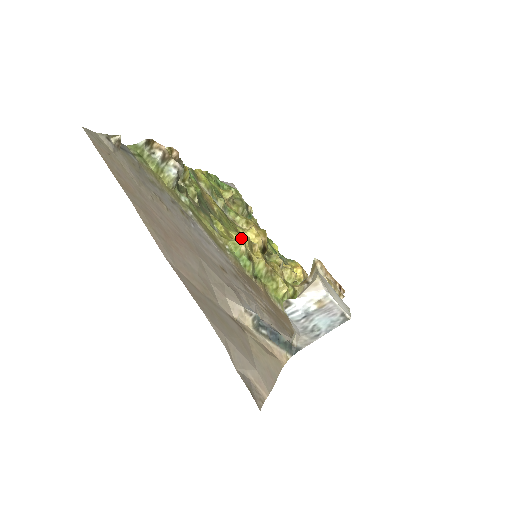
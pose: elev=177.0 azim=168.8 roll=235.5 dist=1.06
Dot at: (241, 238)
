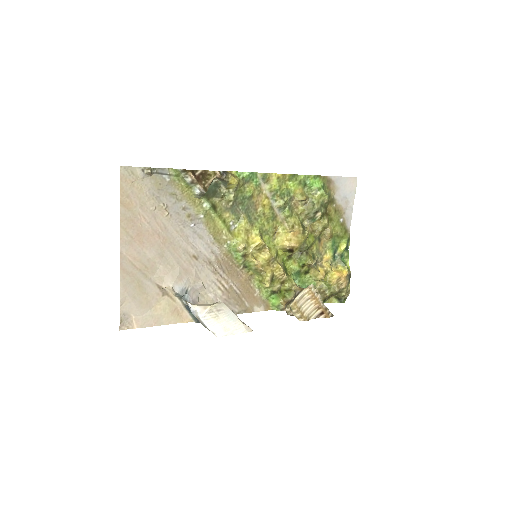
Dot at: (256, 239)
